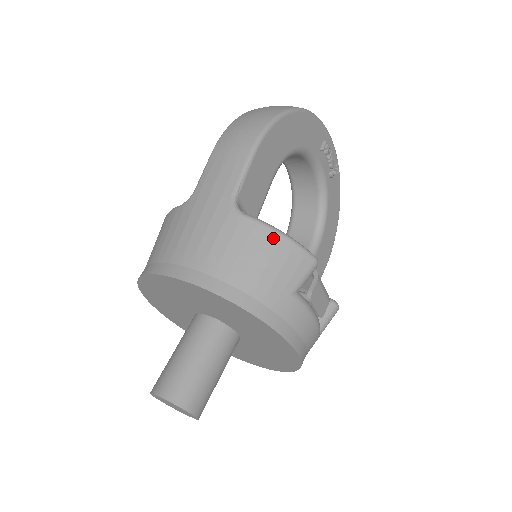
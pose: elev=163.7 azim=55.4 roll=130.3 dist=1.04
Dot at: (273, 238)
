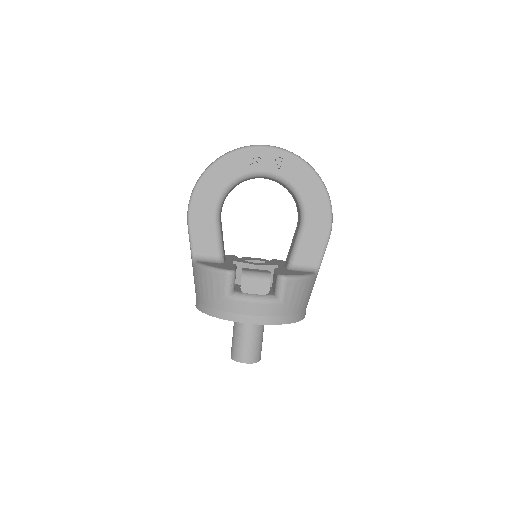
Dot at: (204, 272)
